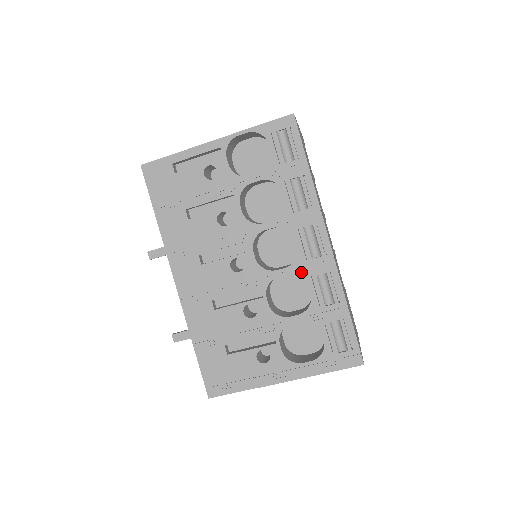
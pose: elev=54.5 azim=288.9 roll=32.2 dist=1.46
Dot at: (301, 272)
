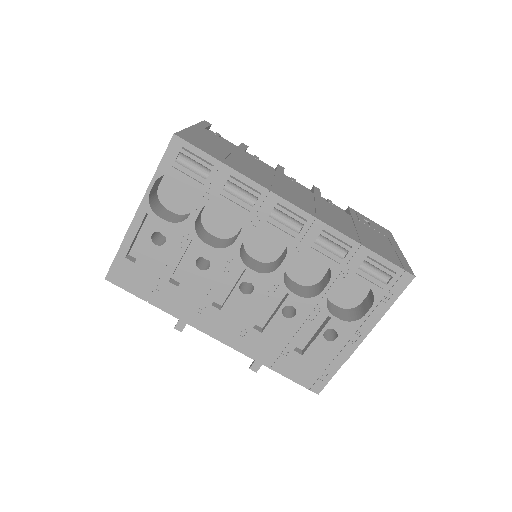
Dot at: (300, 251)
